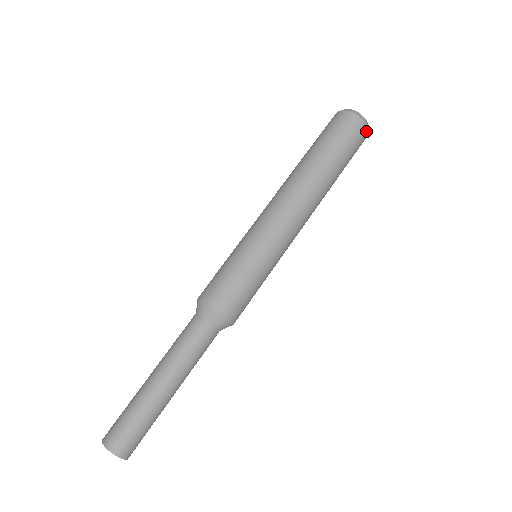
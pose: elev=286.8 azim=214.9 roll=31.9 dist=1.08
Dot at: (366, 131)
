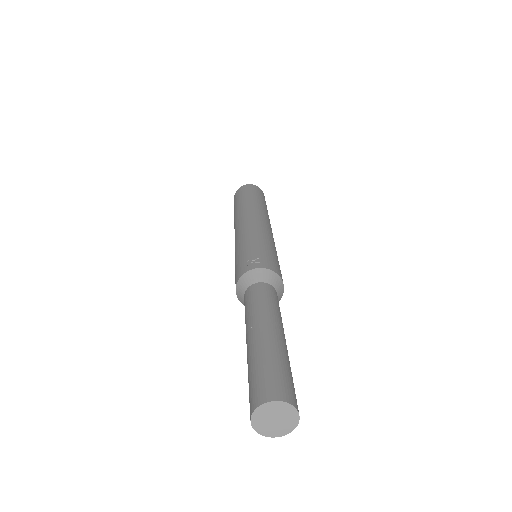
Dot at: occluded
